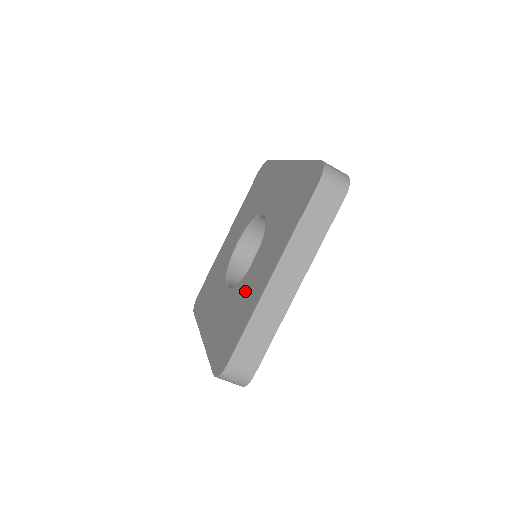
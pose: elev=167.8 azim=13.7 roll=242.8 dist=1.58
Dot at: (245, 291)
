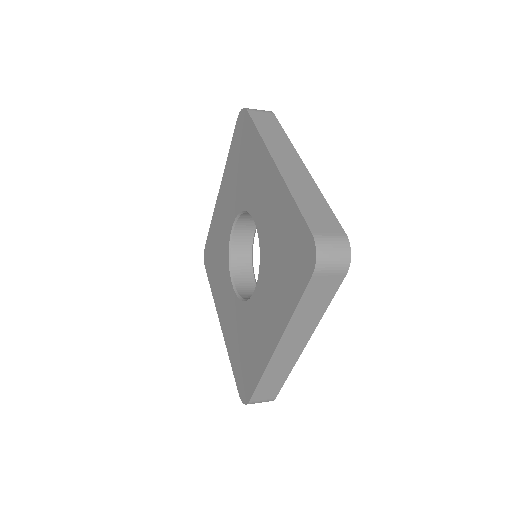
Dot at: (252, 327)
